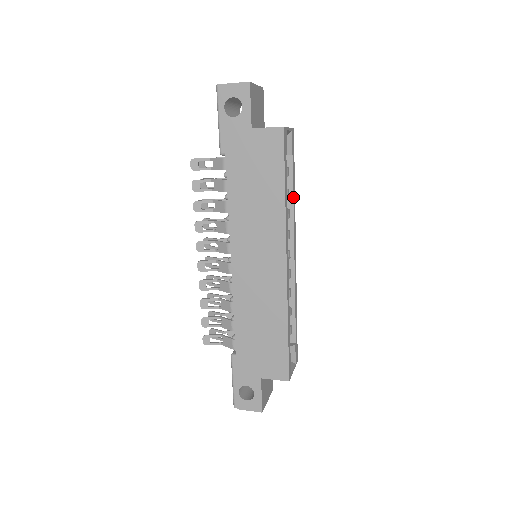
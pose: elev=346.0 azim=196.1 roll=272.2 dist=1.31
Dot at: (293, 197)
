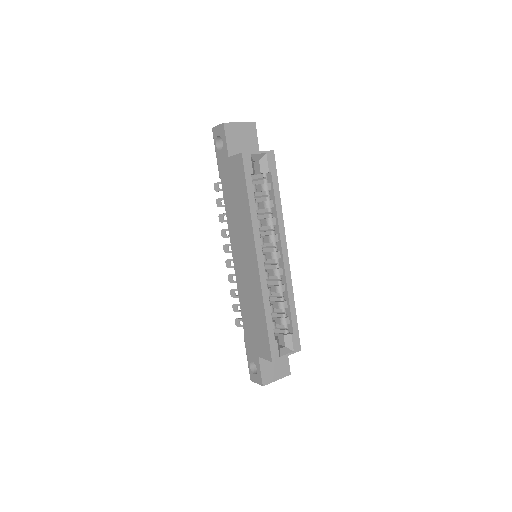
Dot at: (276, 207)
